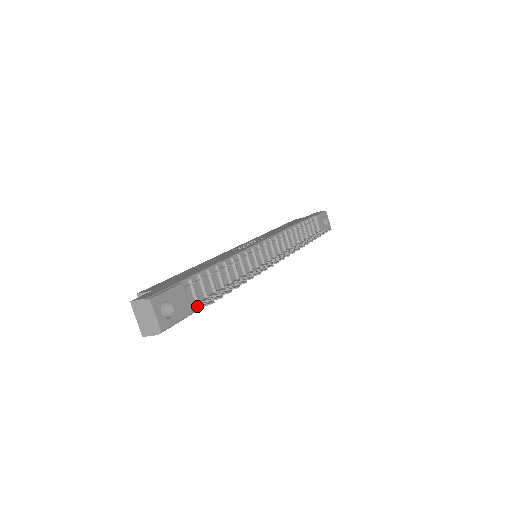
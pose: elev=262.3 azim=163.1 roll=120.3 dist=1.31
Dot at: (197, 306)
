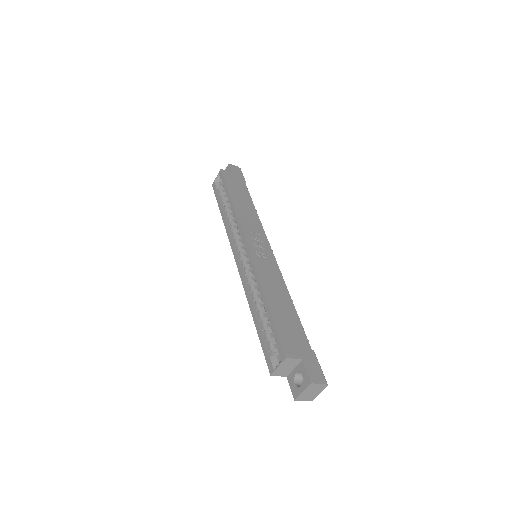
Dot at: occluded
